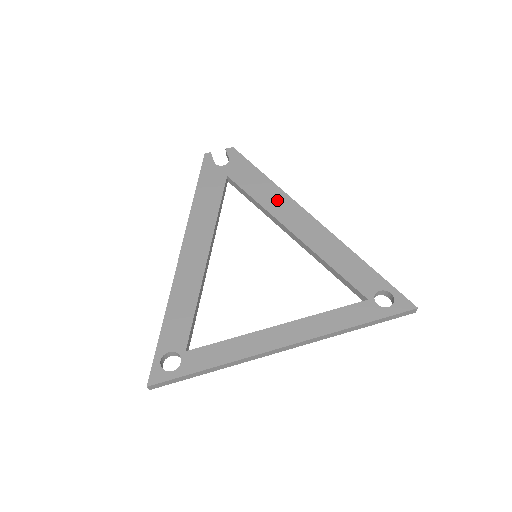
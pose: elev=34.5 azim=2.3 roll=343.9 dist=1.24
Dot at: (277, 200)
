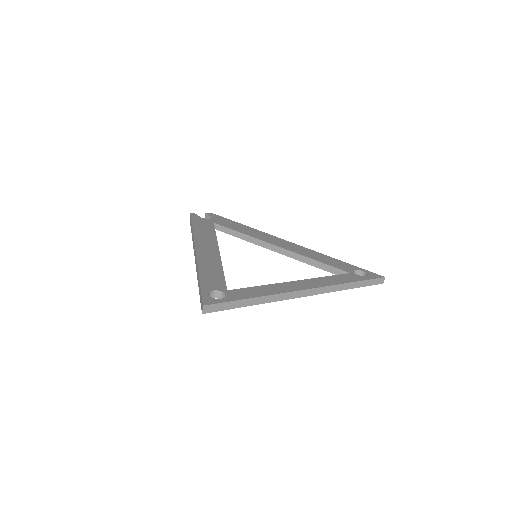
Dot at: (258, 234)
